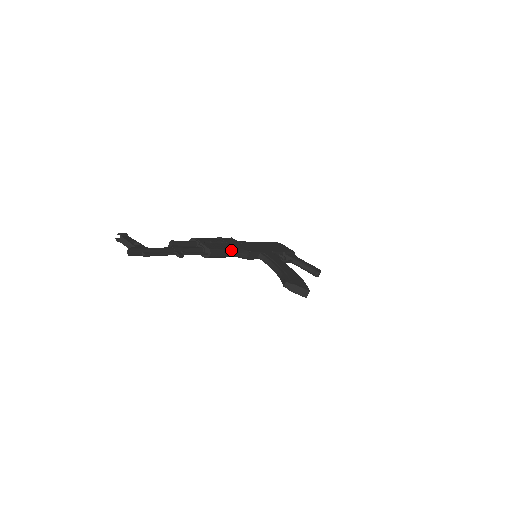
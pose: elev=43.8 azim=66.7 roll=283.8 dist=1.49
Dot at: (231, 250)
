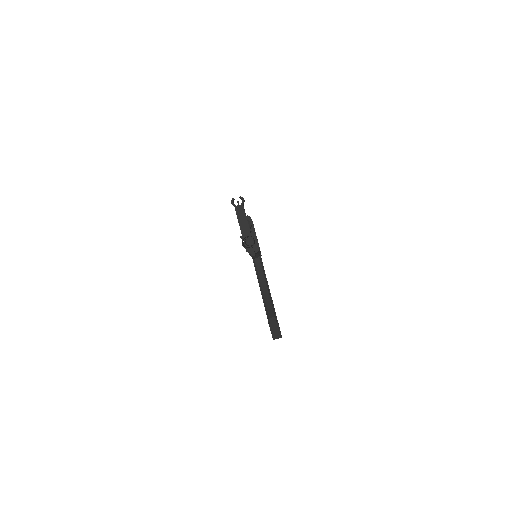
Dot at: occluded
